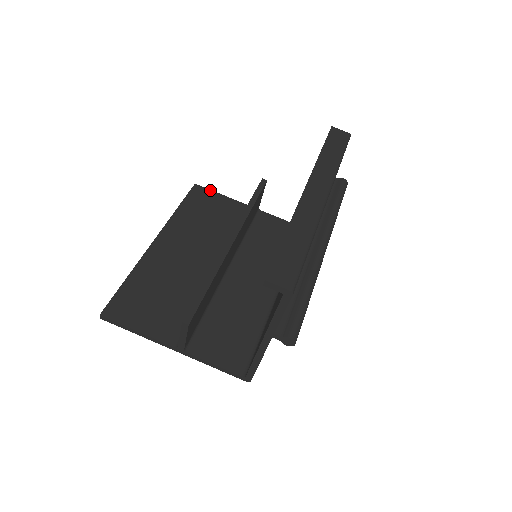
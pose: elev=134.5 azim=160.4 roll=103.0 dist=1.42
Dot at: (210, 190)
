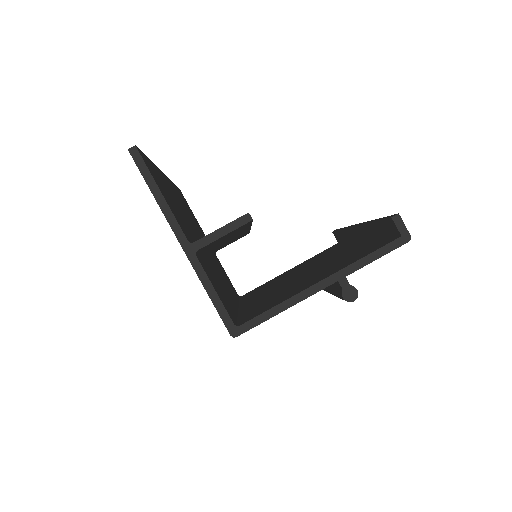
Dot at: occluded
